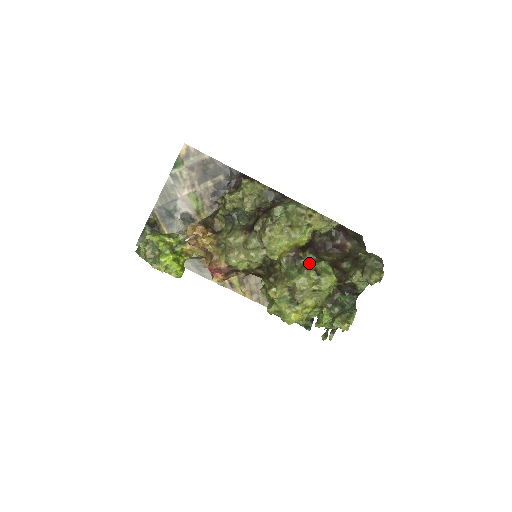
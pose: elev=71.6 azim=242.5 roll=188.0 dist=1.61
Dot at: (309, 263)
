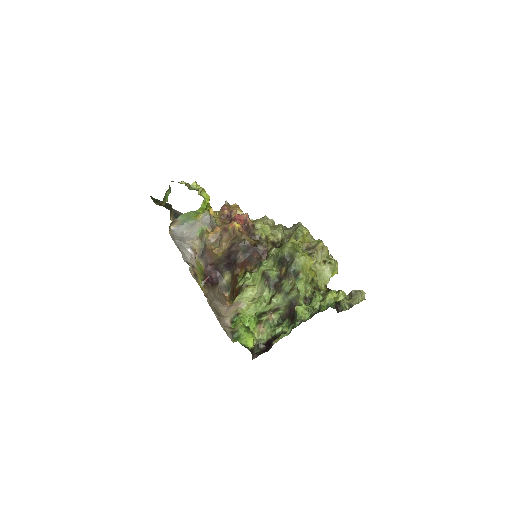
Dot at: occluded
